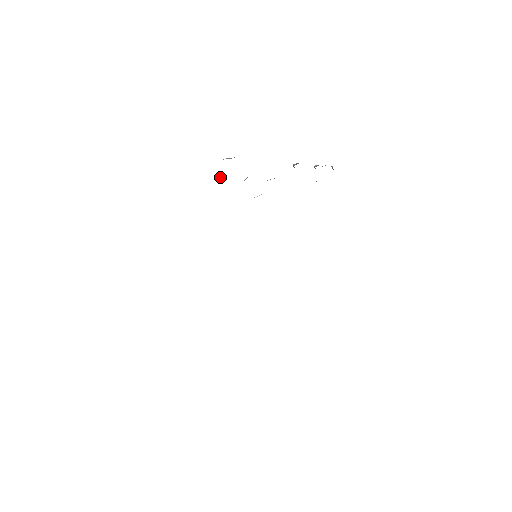
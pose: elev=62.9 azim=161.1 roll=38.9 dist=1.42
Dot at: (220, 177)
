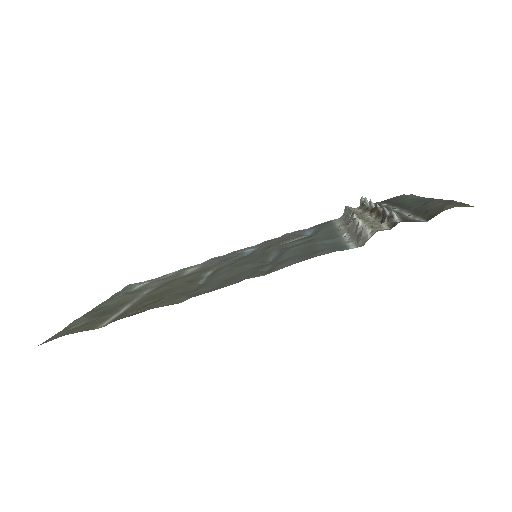
Dot at: (371, 226)
